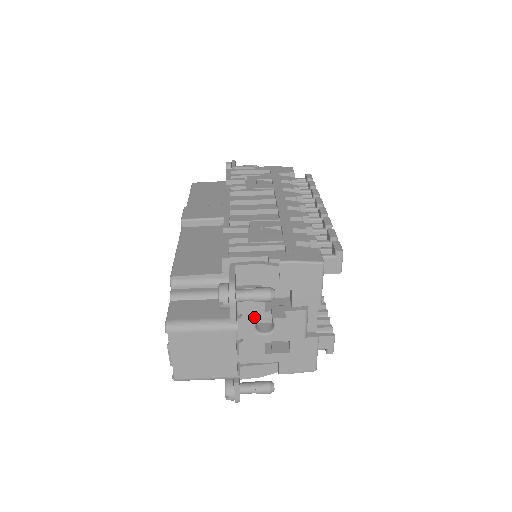
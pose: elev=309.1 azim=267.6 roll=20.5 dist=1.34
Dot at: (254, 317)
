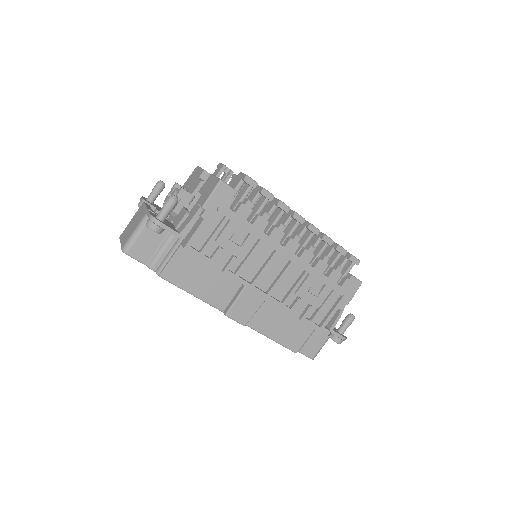
Dot at: occluded
